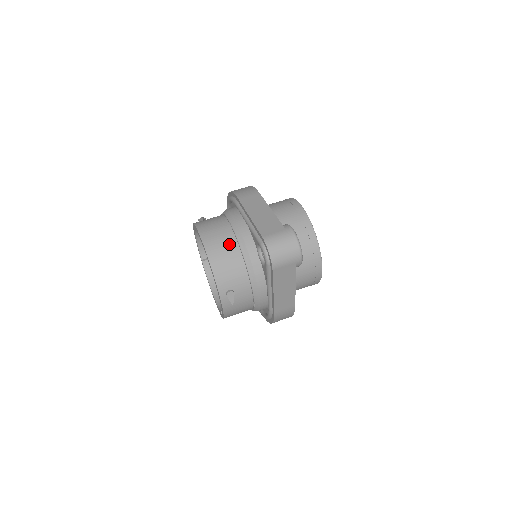
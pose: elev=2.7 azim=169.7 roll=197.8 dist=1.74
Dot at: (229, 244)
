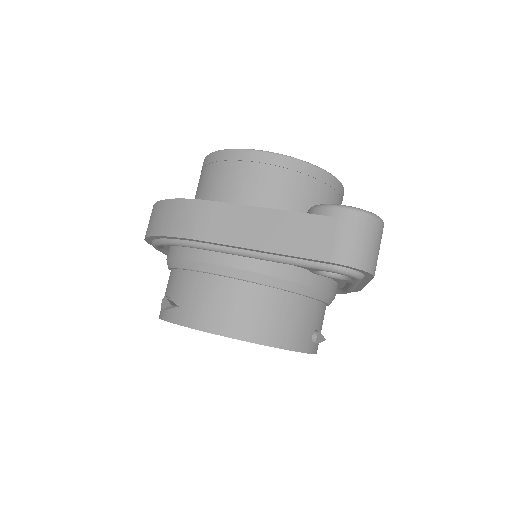
Dot at: (260, 300)
